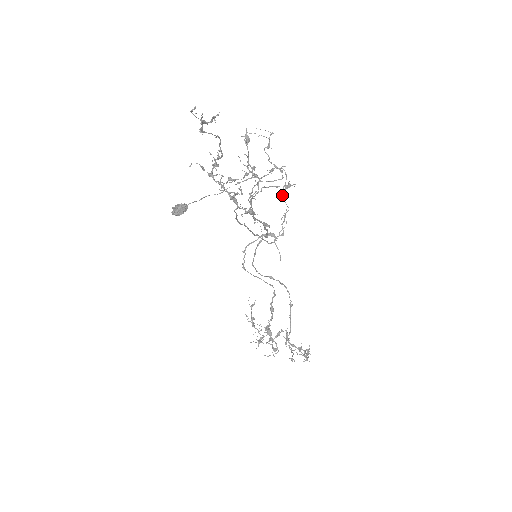
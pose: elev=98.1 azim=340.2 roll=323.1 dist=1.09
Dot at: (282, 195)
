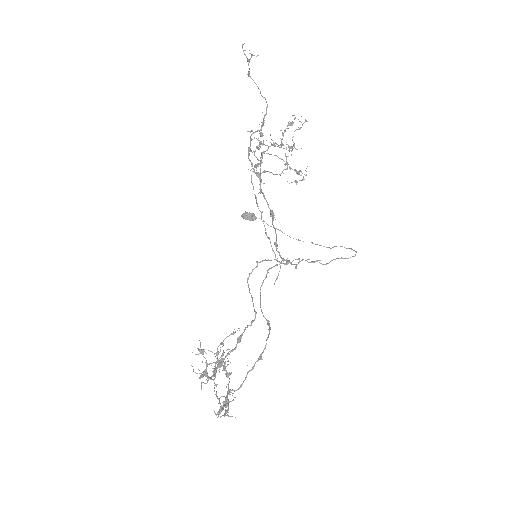
Dot at: (292, 182)
